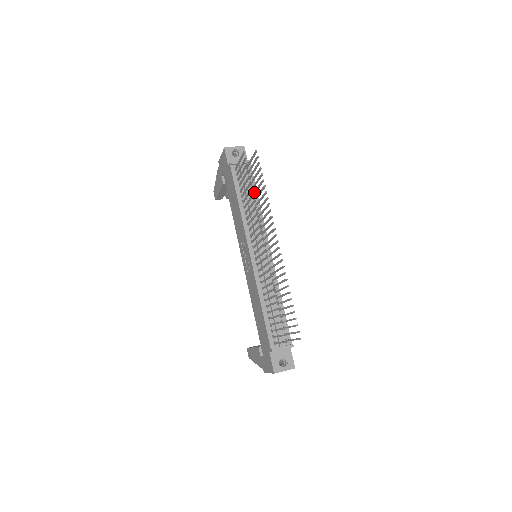
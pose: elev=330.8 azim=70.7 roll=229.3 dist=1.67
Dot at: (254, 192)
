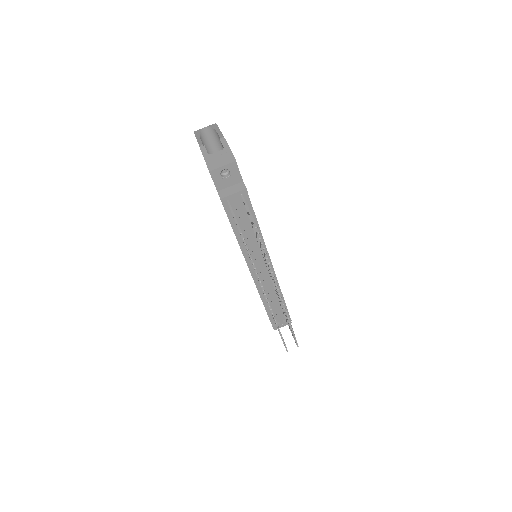
Dot at: occluded
